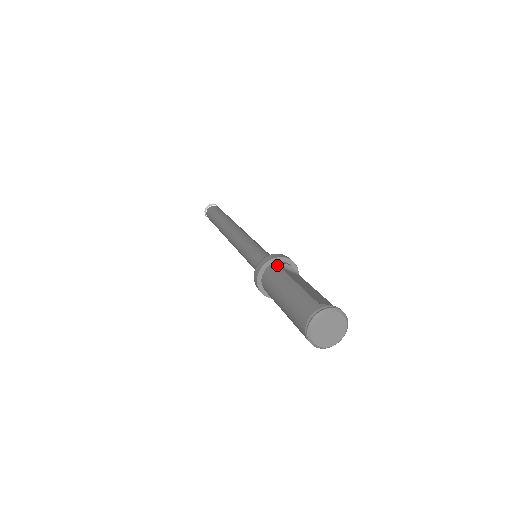
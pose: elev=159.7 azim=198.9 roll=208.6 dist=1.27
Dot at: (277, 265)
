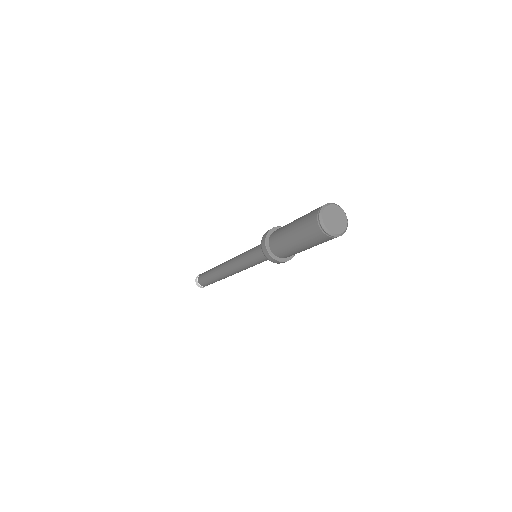
Dot at: (277, 229)
